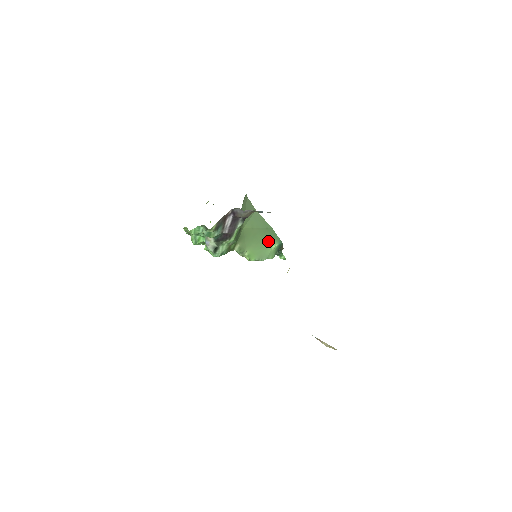
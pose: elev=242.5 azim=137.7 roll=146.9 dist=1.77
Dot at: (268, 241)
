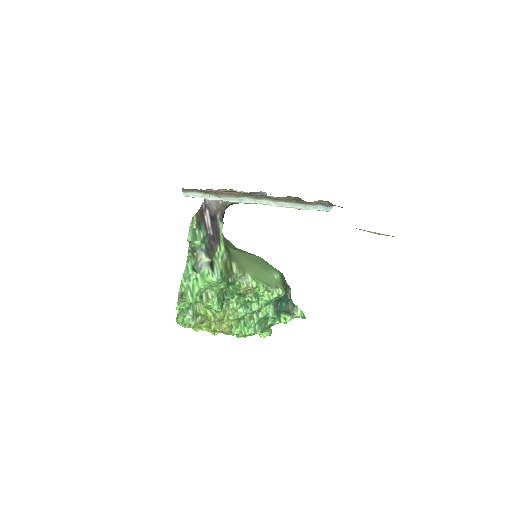
Dot at: (265, 269)
